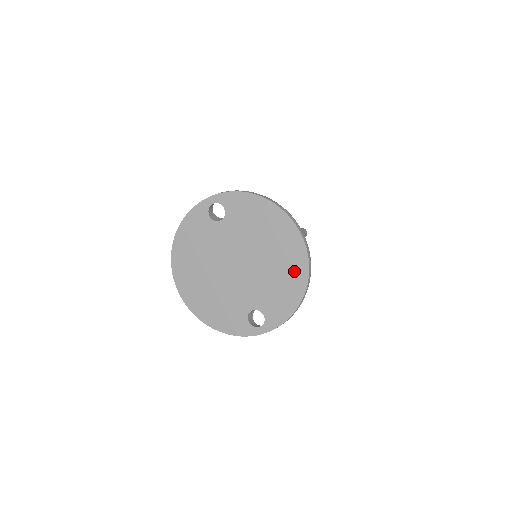
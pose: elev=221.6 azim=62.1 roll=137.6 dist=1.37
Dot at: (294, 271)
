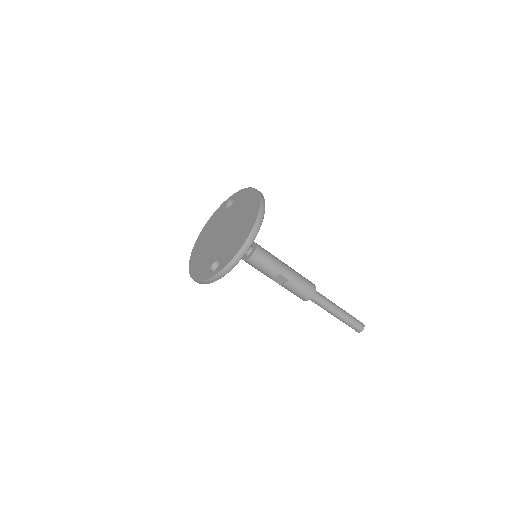
Dot at: (247, 228)
